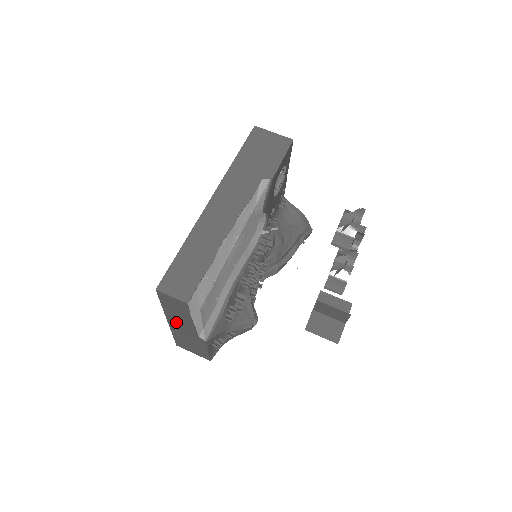
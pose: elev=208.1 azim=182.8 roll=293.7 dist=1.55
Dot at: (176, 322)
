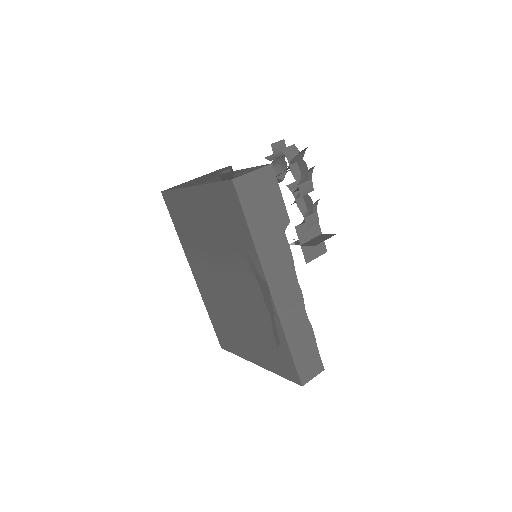
Dot at: occluded
